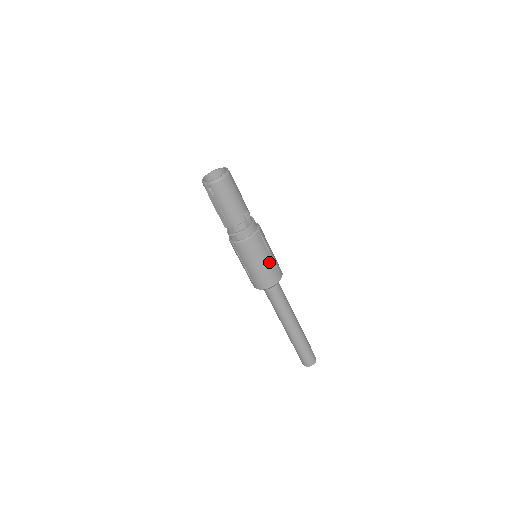
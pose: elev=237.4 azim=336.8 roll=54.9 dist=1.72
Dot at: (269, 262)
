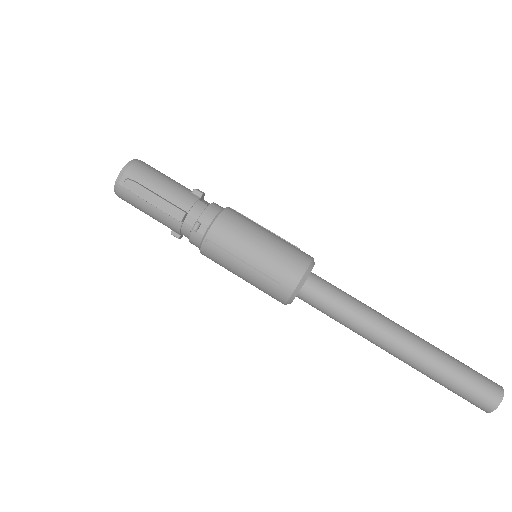
Dot at: (275, 237)
